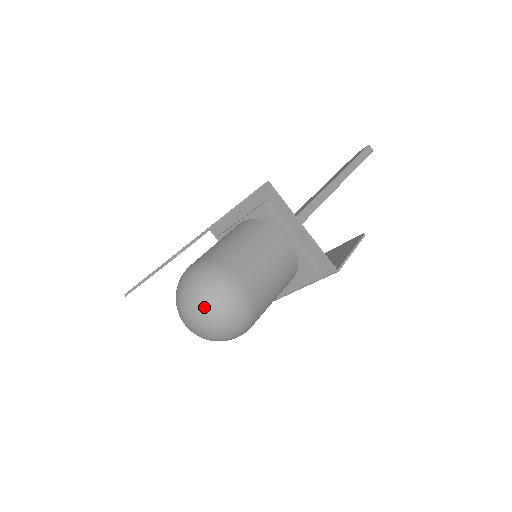
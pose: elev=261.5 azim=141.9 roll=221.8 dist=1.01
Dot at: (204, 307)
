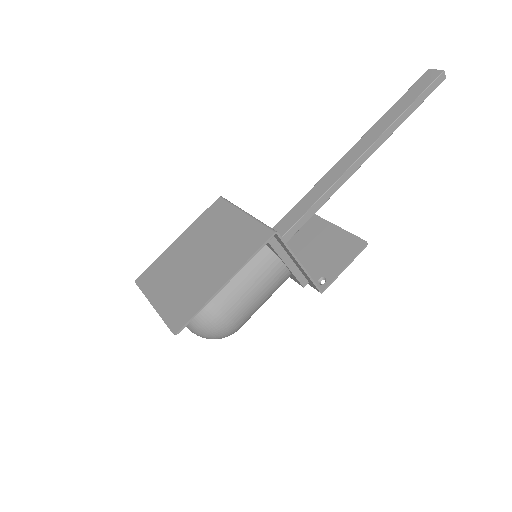
Dot at: (197, 332)
